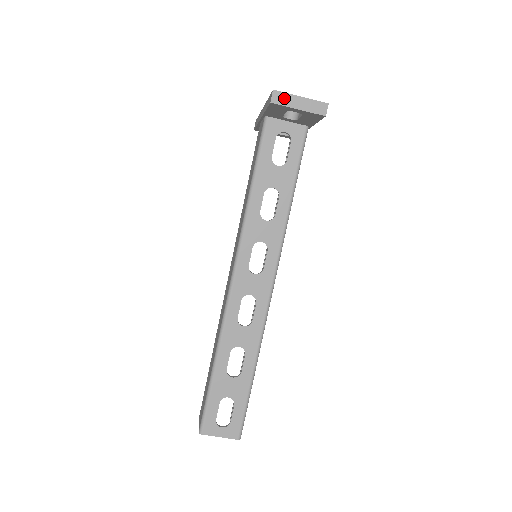
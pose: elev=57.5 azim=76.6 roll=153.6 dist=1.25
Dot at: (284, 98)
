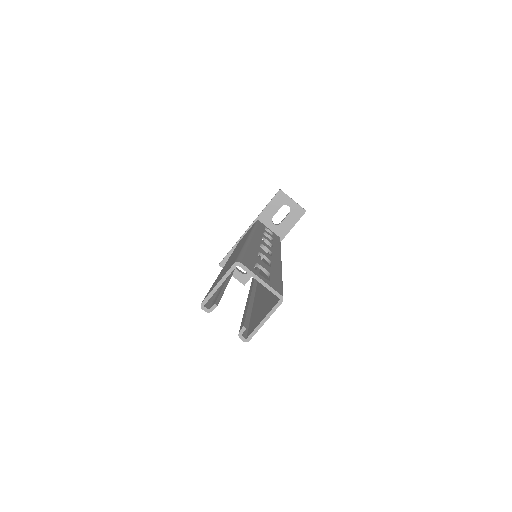
Dot at: (286, 194)
